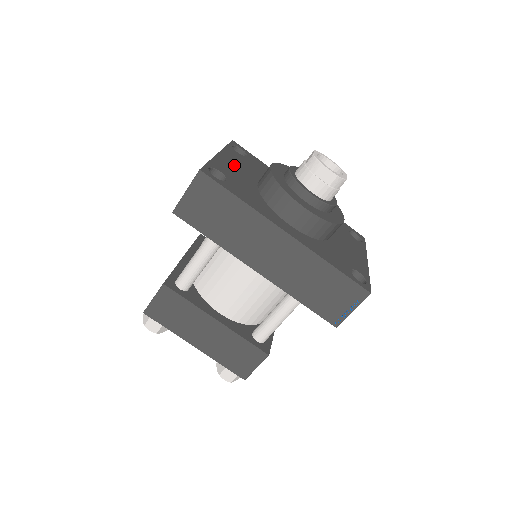
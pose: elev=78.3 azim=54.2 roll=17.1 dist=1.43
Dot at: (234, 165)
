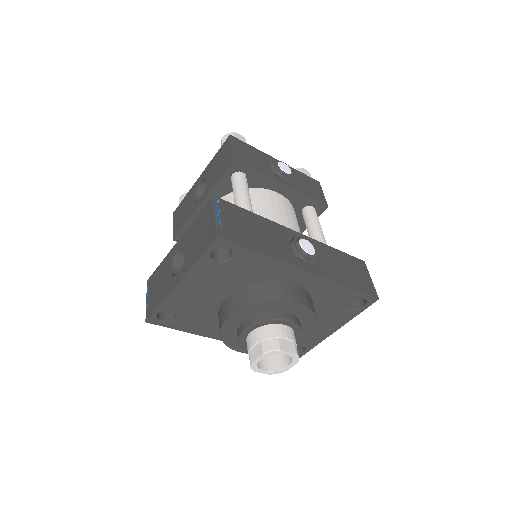
Dot at: (197, 291)
